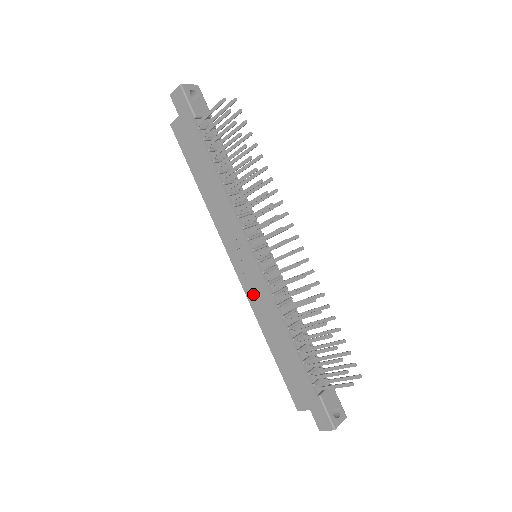
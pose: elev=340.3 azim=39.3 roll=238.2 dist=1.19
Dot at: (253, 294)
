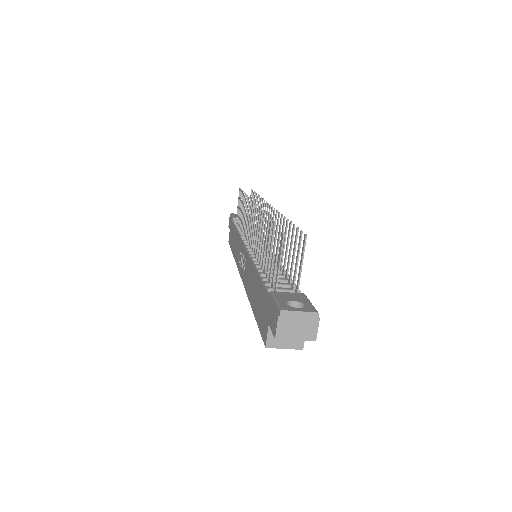
Dot at: (245, 277)
